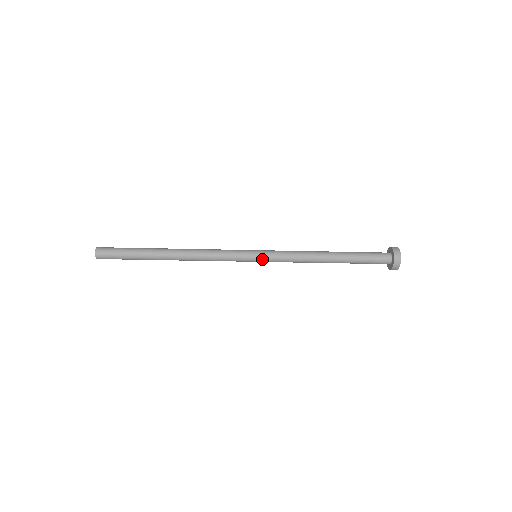
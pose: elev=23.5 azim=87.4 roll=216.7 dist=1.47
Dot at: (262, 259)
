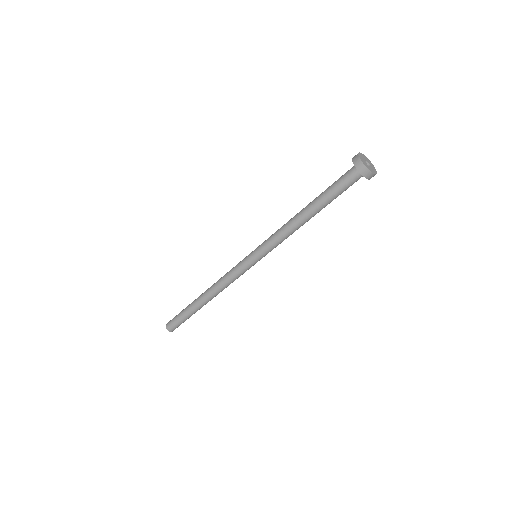
Dot at: (261, 257)
